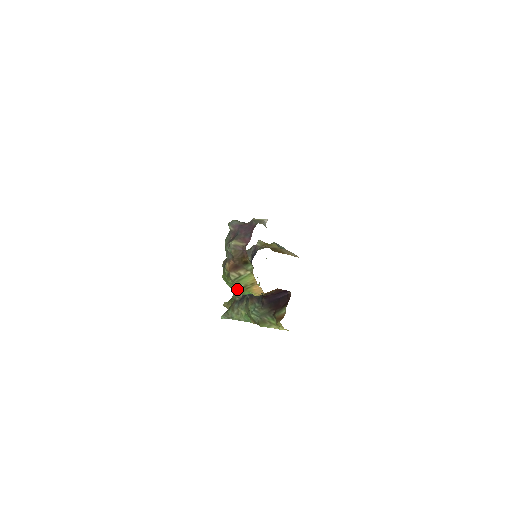
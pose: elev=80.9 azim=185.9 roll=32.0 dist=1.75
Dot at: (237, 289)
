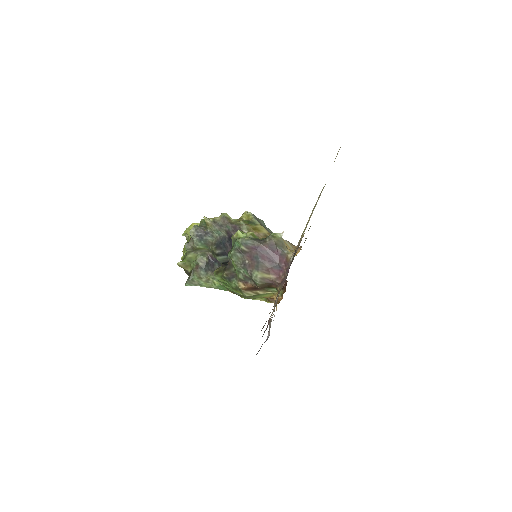
Dot at: occluded
